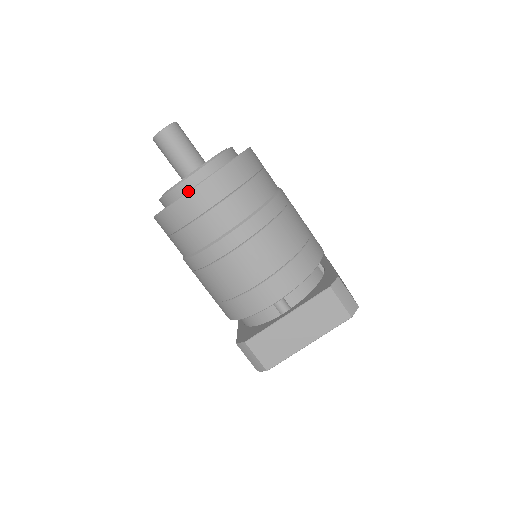
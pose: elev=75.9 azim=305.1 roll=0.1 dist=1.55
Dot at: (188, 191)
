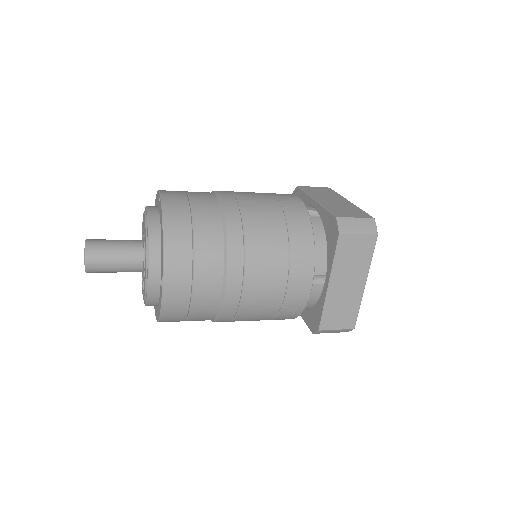
Dot at: (162, 294)
